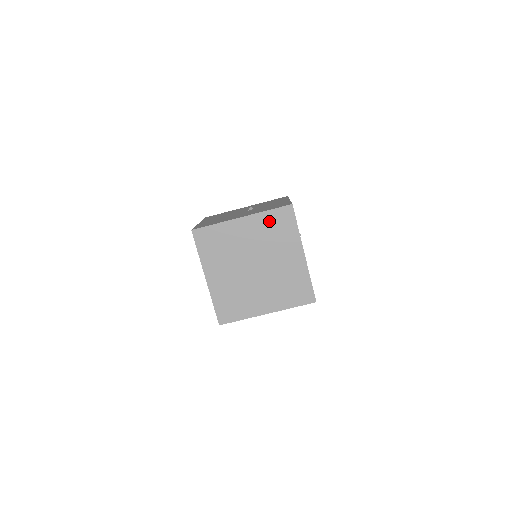
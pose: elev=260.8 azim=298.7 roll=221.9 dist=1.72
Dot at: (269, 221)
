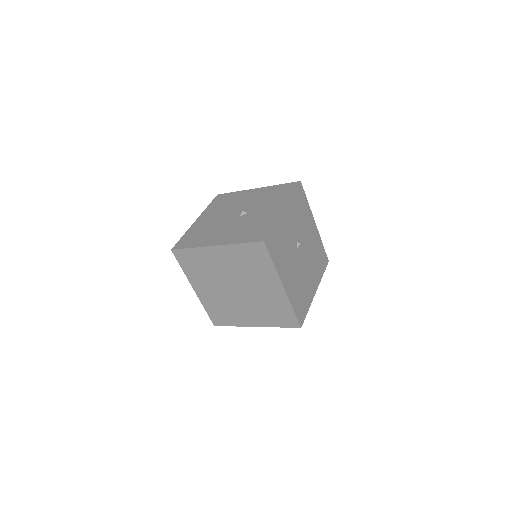
Dot at: (242, 253)
